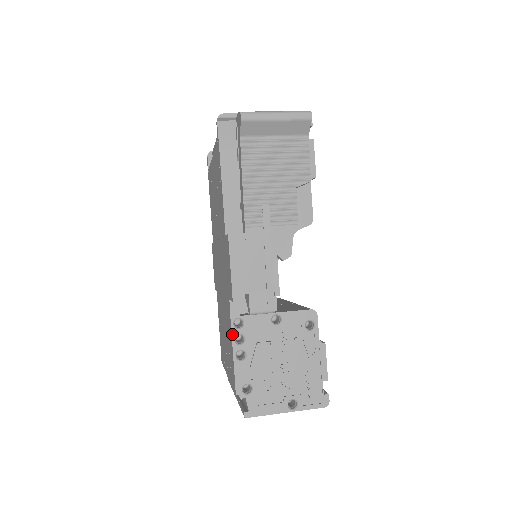
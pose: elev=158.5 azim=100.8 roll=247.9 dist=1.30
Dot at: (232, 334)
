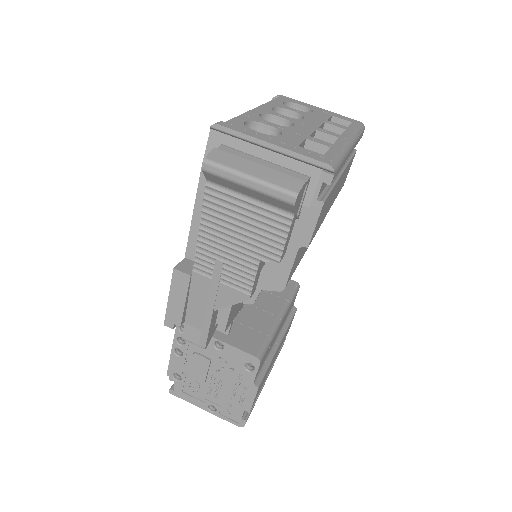
Dot at: (175, 334)
